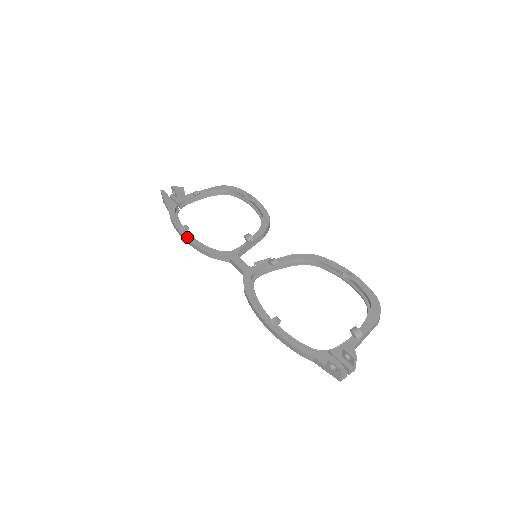
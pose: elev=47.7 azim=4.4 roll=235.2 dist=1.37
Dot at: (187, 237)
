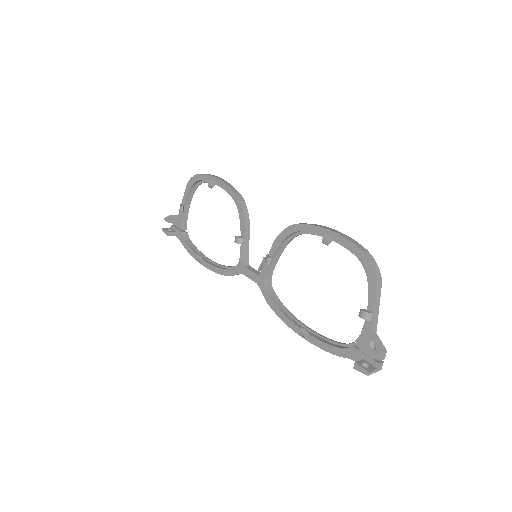
Dot at: (207, 267)
